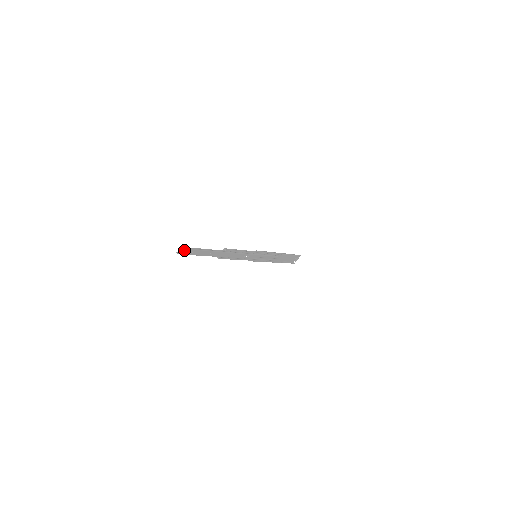
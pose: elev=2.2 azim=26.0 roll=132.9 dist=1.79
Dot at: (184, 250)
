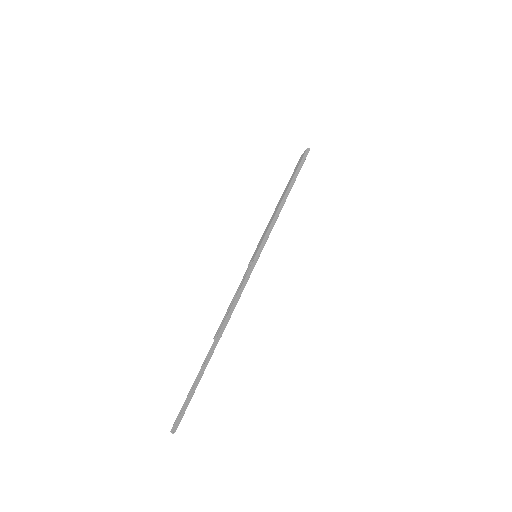
Dot at: (177, 425)
